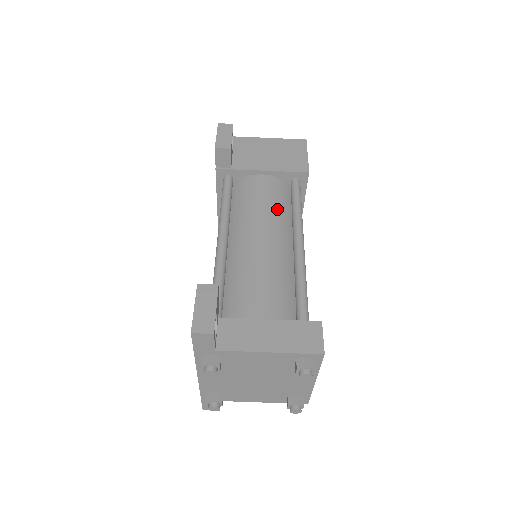
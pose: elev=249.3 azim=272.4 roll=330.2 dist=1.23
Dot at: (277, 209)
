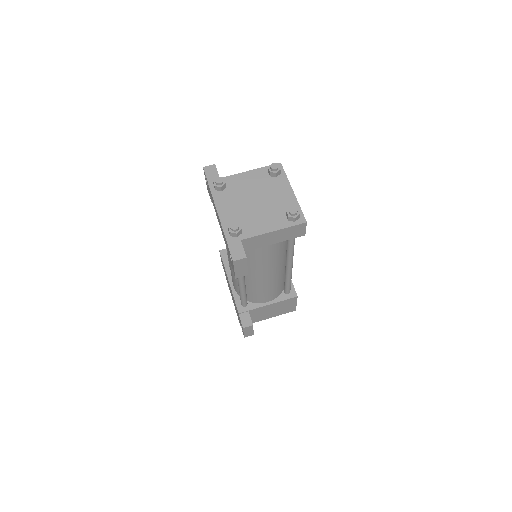
Dot at: occluded
